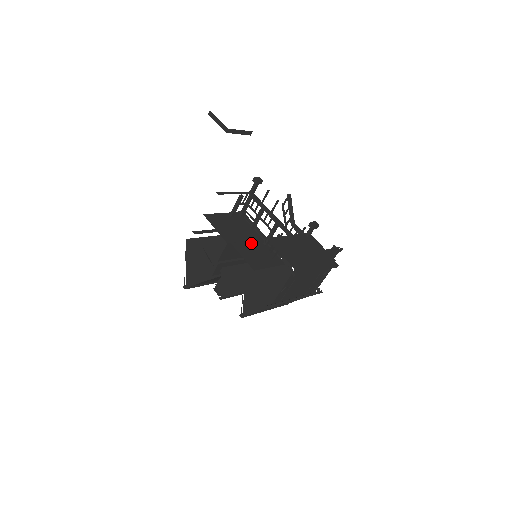
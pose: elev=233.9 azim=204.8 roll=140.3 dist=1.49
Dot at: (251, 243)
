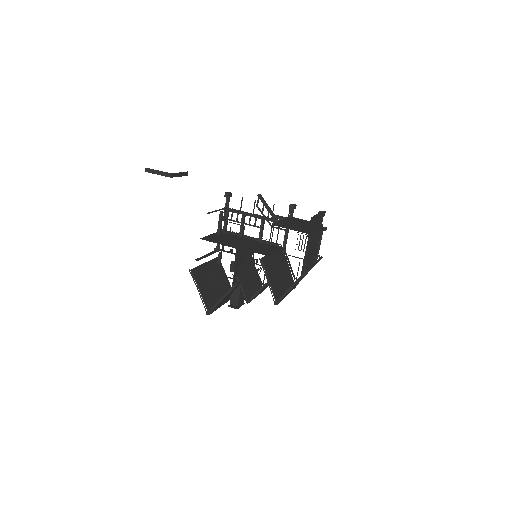
Dot at: (250, 244)
